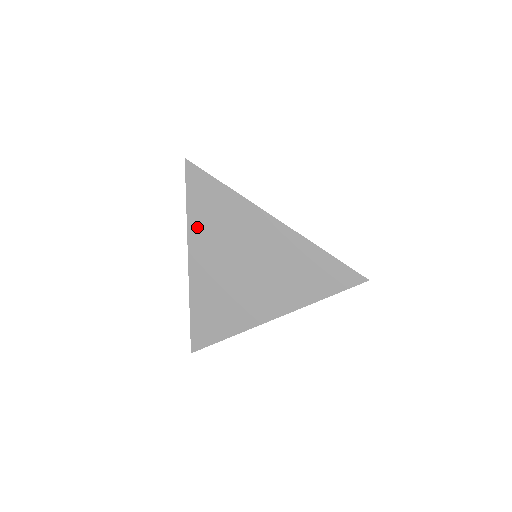
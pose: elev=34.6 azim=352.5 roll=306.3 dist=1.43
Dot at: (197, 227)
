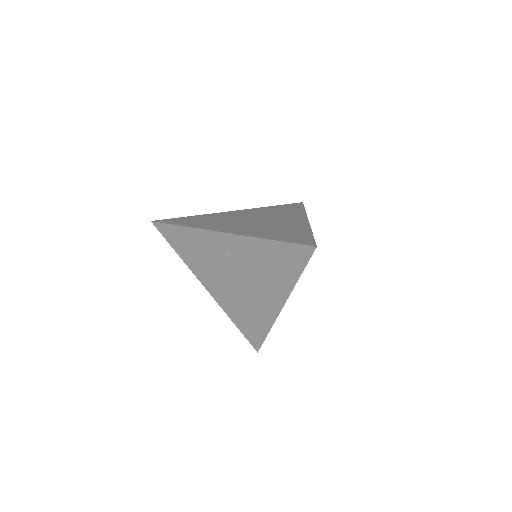
Dot at: (263, 209)
